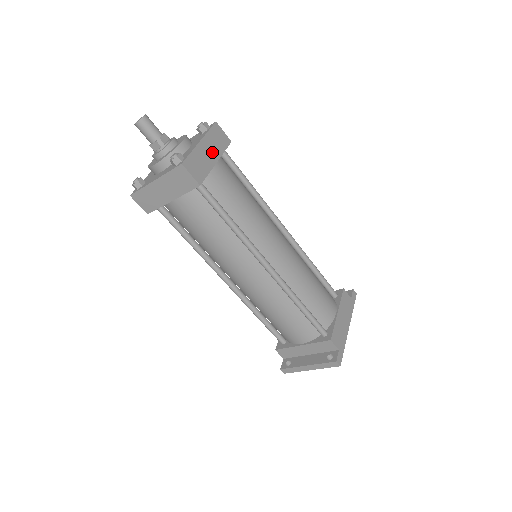
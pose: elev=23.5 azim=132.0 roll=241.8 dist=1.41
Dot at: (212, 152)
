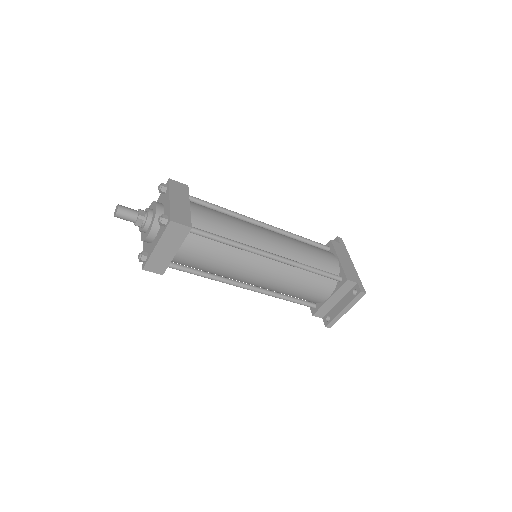
Dot at: (182, 201)
